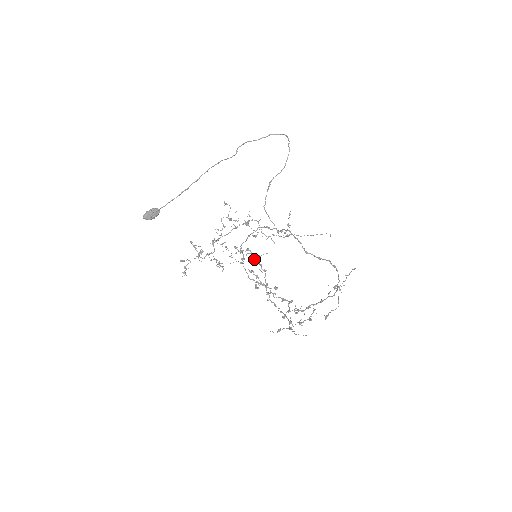
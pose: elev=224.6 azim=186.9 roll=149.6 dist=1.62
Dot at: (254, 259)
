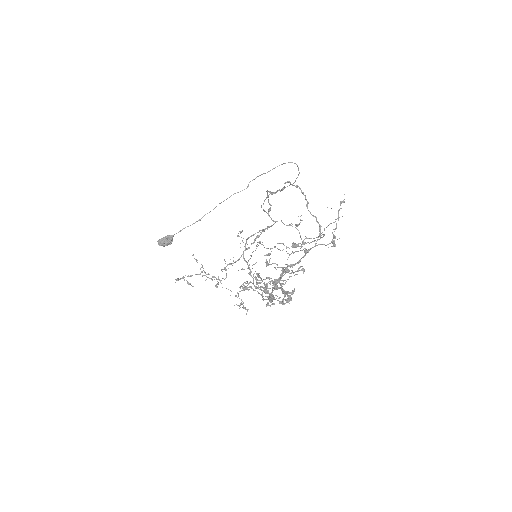
Dot at: (272, 283)
